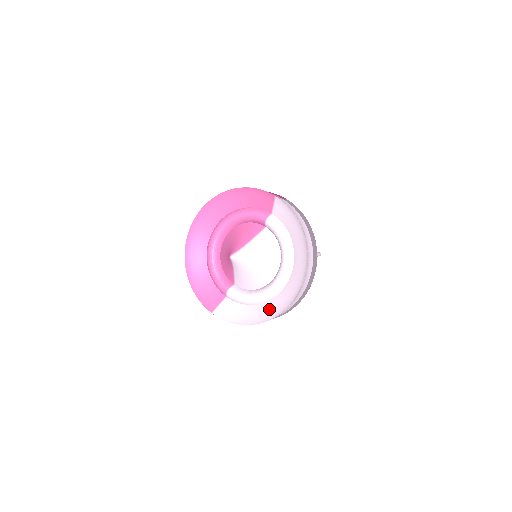
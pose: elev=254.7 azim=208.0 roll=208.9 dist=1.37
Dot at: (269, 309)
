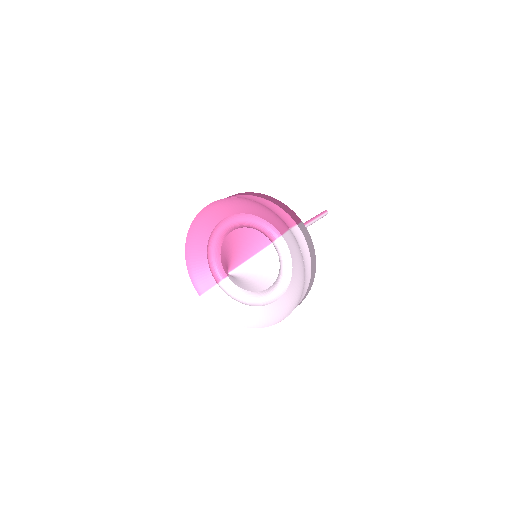
Dot at: (252, 316)
